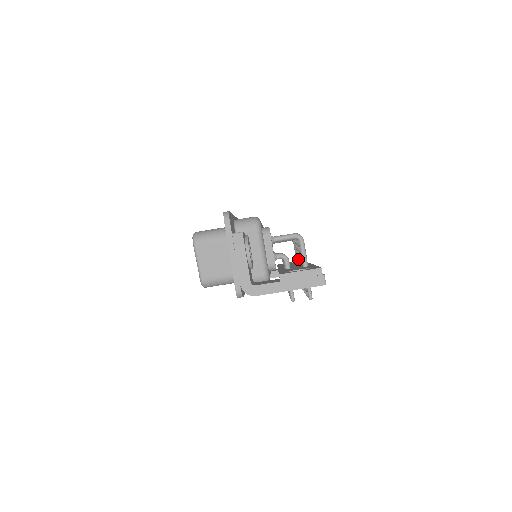
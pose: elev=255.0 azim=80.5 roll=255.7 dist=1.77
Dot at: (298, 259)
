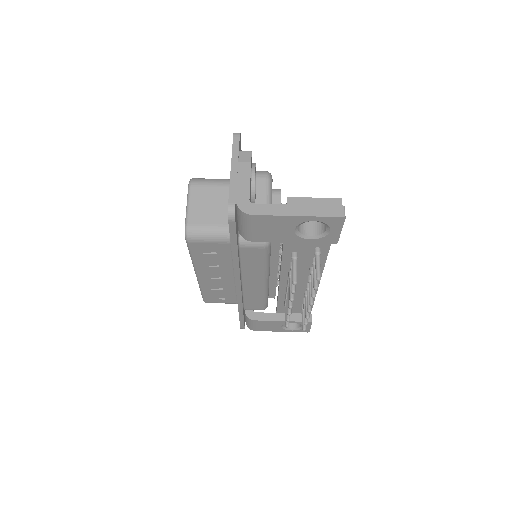
Dot at: occluded
